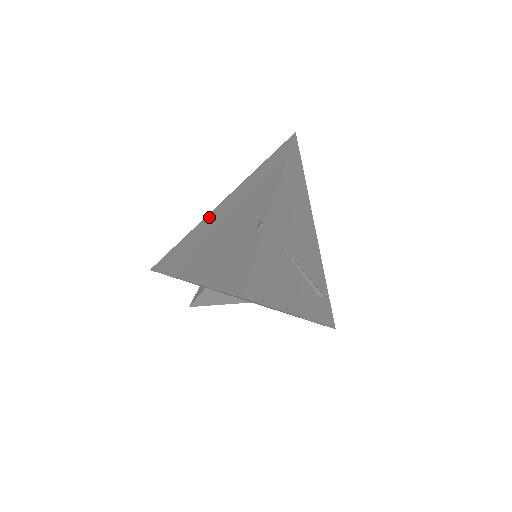
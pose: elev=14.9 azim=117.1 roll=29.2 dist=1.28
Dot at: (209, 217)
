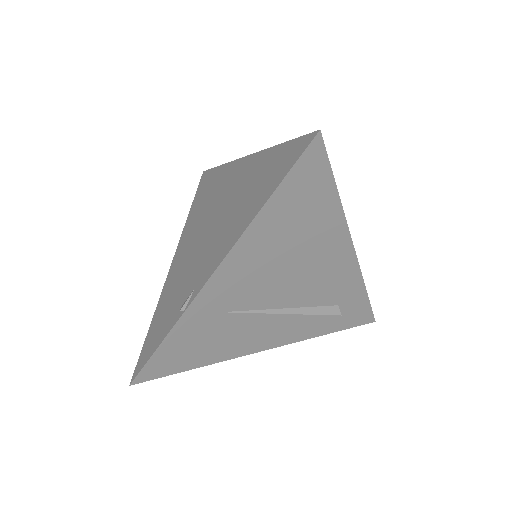
Dot at: (231, 170)
